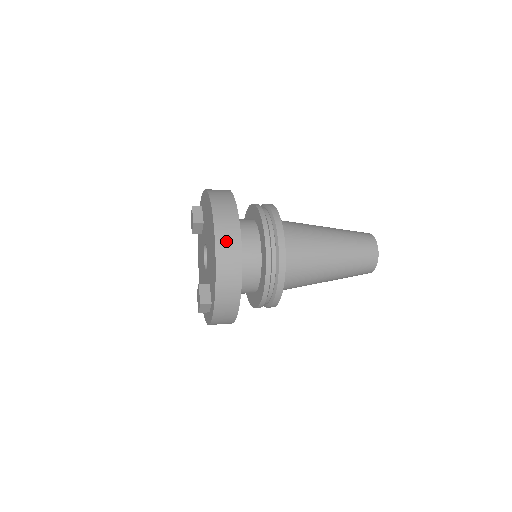
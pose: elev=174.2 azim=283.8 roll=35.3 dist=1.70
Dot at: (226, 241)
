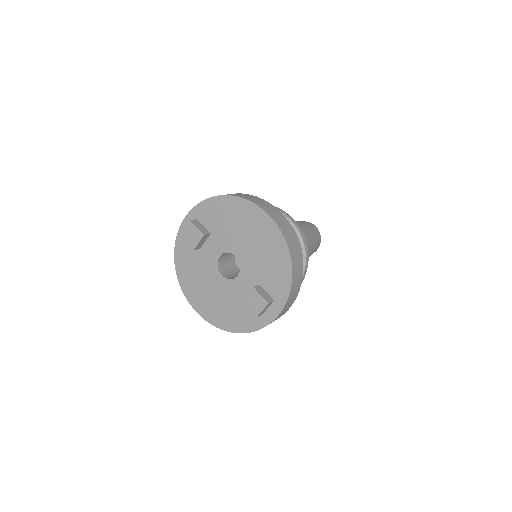
Dot at: (286, 231)
